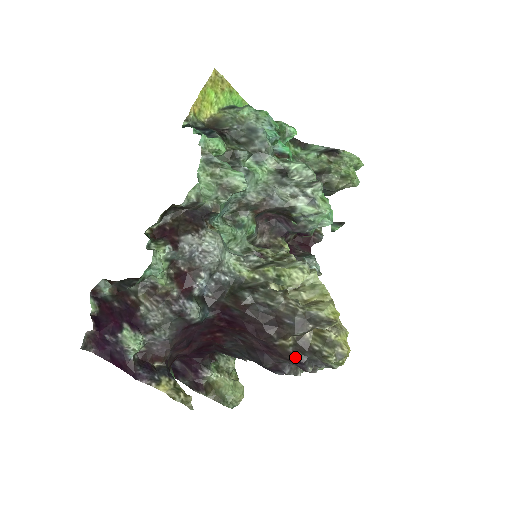
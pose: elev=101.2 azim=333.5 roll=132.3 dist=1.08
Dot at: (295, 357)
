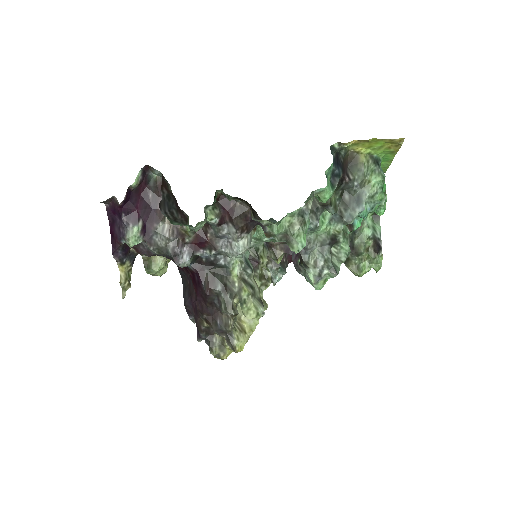
Dot at: (200, 332)
